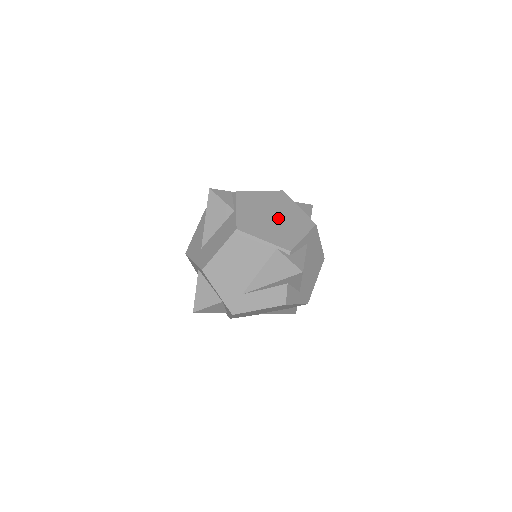
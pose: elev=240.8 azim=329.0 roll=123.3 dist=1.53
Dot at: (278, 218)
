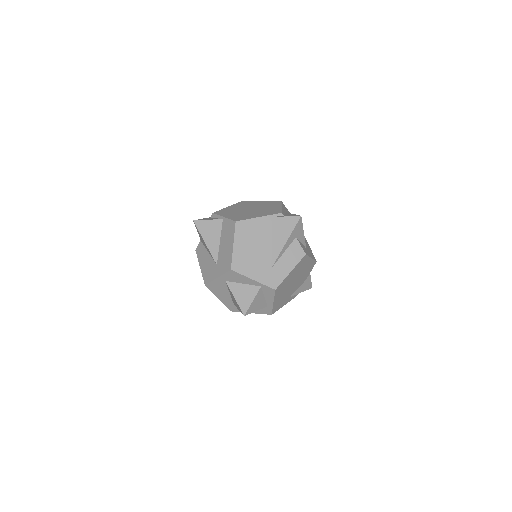
Dot at: (255, 208)
